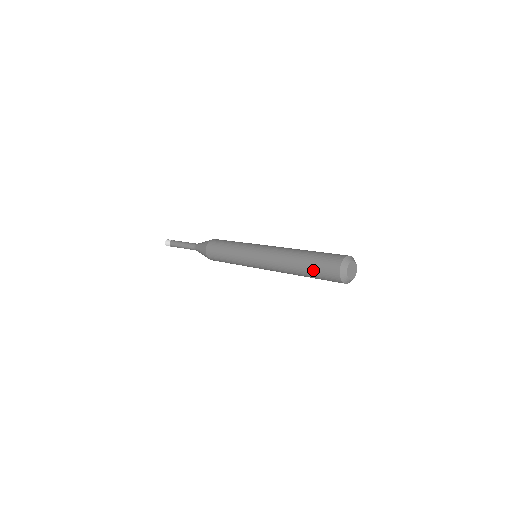
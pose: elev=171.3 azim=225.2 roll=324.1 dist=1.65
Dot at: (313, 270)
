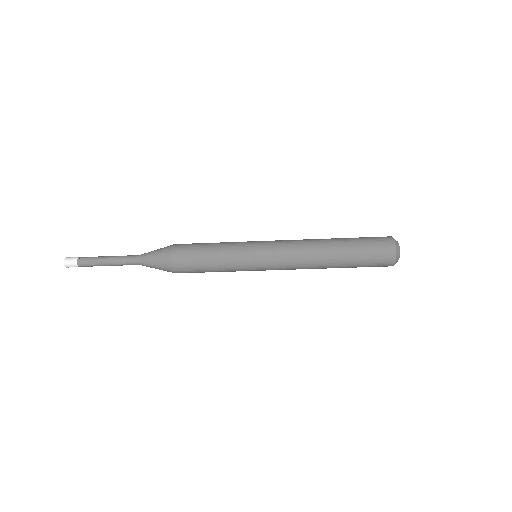
Dot at: (360, 257)
